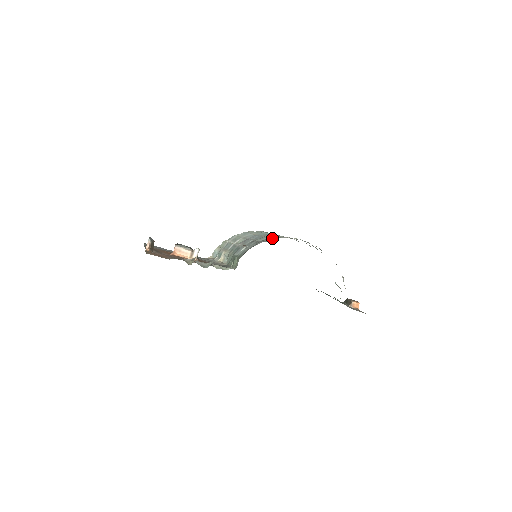
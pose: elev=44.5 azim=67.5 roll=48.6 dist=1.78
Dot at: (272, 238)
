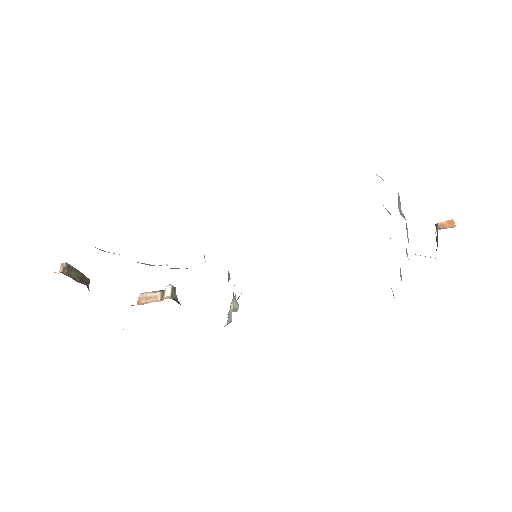
Dot at: occluded
